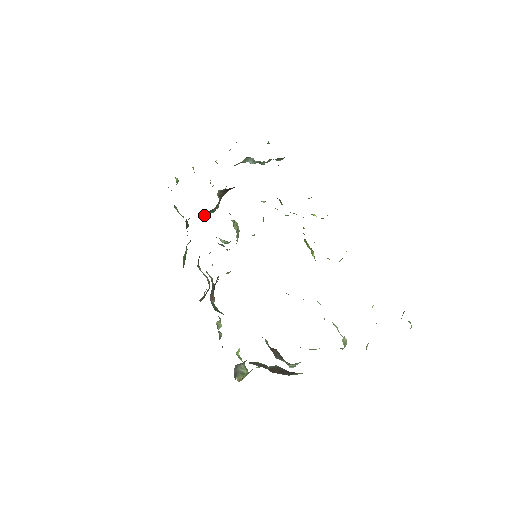
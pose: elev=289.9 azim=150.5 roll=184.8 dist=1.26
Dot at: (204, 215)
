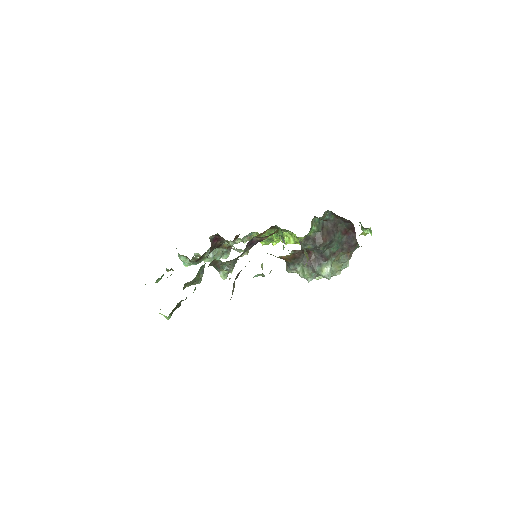
Dot at: (196, 278)
